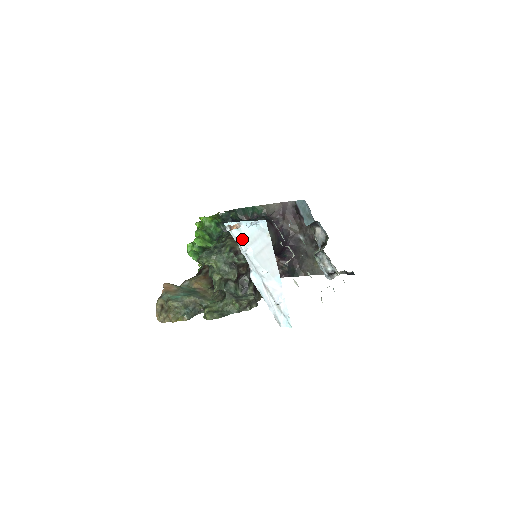
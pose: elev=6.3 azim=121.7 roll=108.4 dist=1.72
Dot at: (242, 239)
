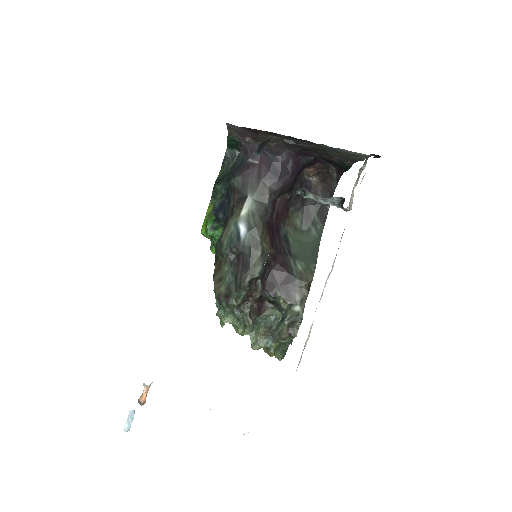
Dot at: occluded
